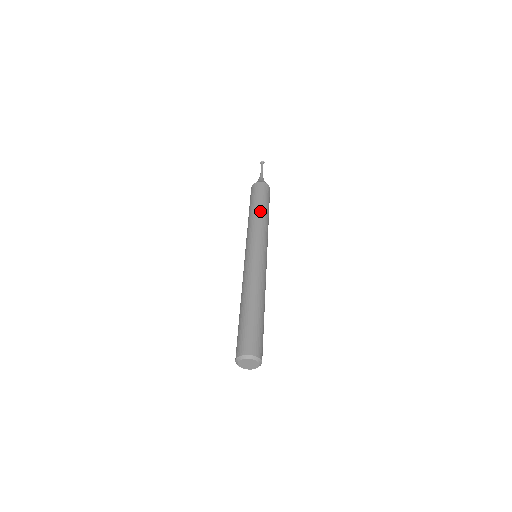
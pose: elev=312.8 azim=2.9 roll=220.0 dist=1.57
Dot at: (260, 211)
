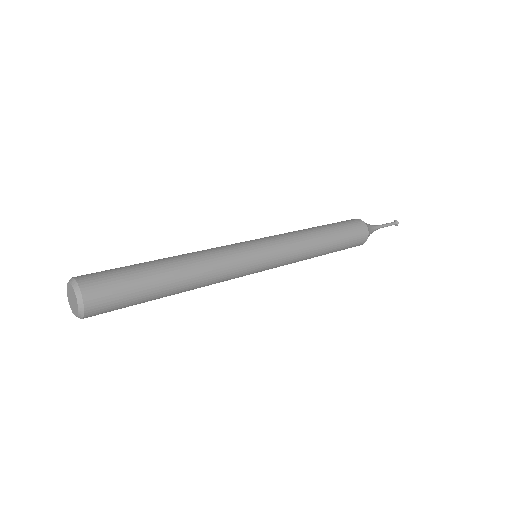
Dot at: (324, 239)
